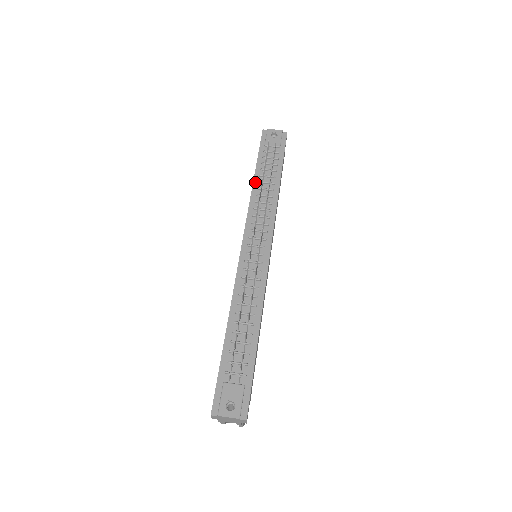
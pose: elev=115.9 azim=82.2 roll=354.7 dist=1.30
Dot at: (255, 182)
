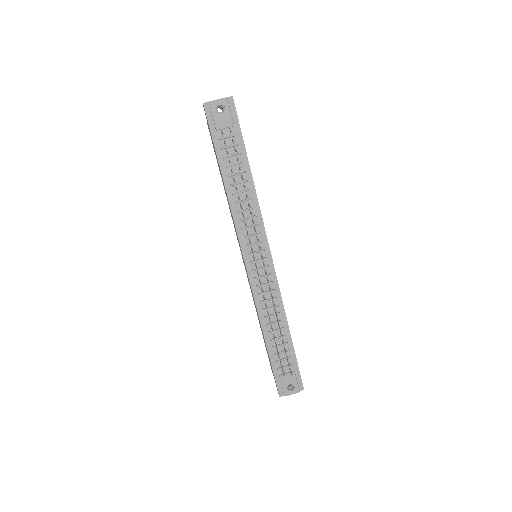
Dot at: (227, 187)
